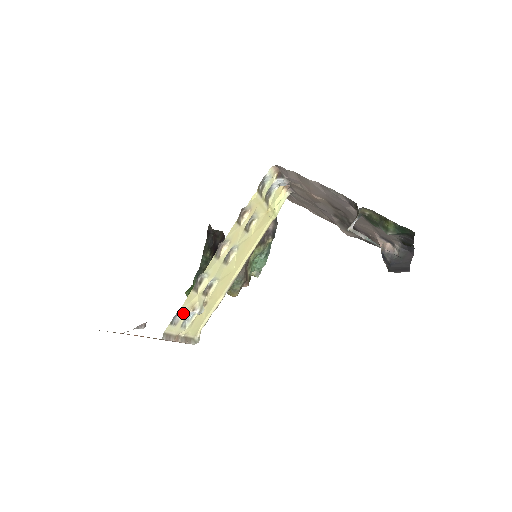
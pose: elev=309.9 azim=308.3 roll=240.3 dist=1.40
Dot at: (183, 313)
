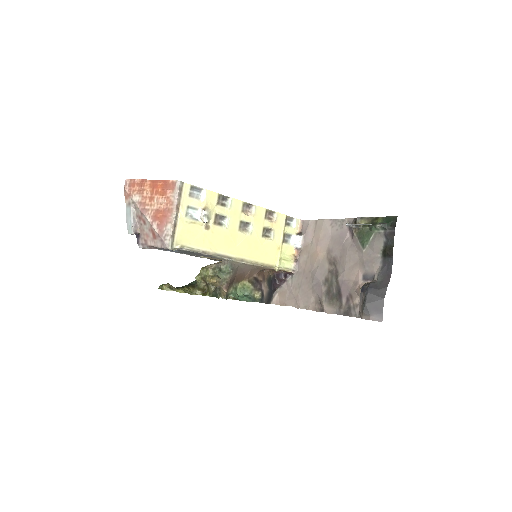
Dot at: (199, 200)
